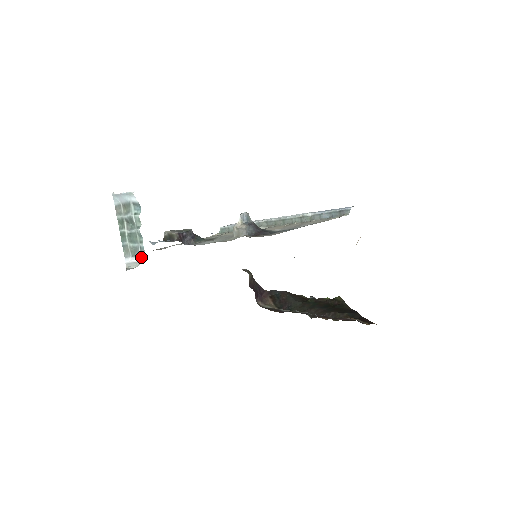
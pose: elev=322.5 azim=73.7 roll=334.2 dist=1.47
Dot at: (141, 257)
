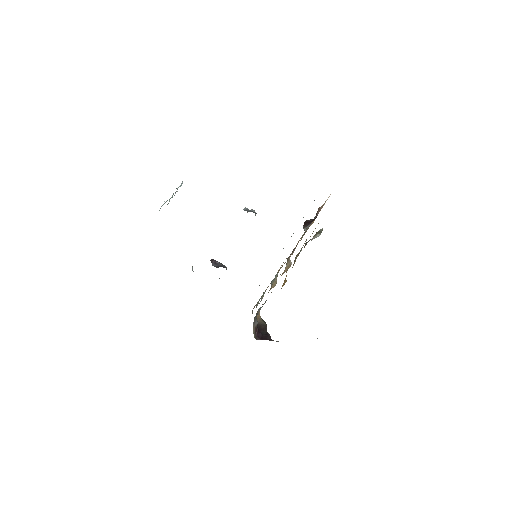
Dot at: occluded
